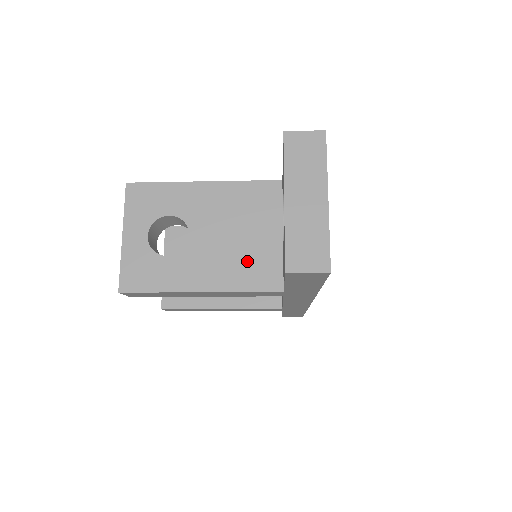
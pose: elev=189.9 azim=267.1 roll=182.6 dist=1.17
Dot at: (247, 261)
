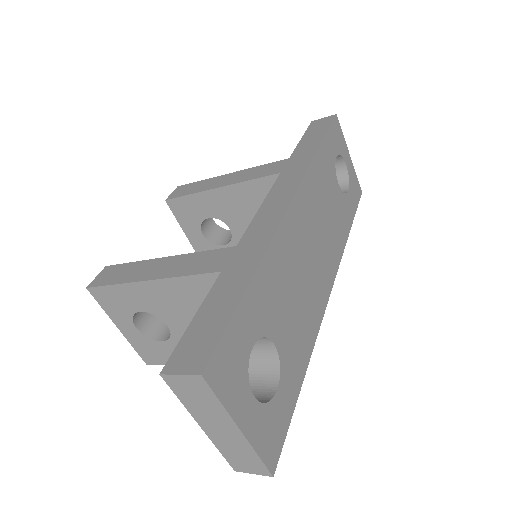
Dot at: occluded
